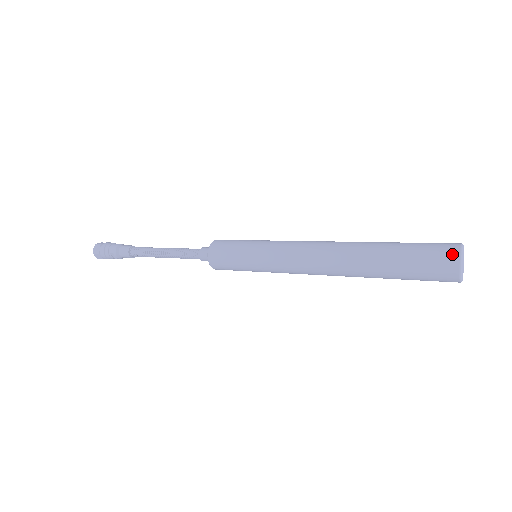
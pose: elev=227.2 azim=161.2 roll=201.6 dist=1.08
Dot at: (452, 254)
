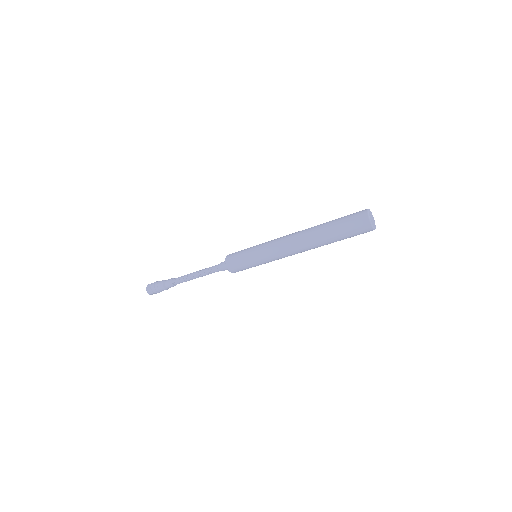
Dot at: (366, 222)
